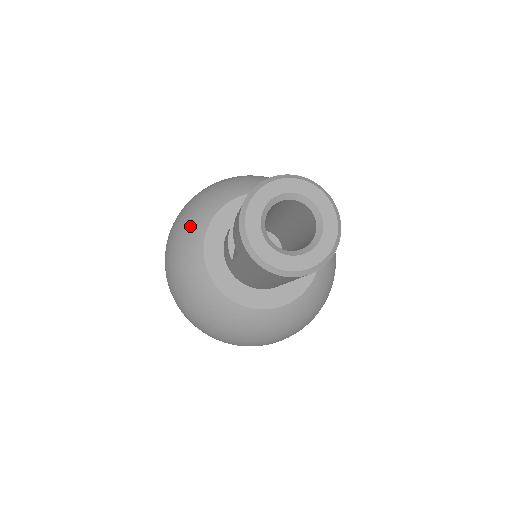
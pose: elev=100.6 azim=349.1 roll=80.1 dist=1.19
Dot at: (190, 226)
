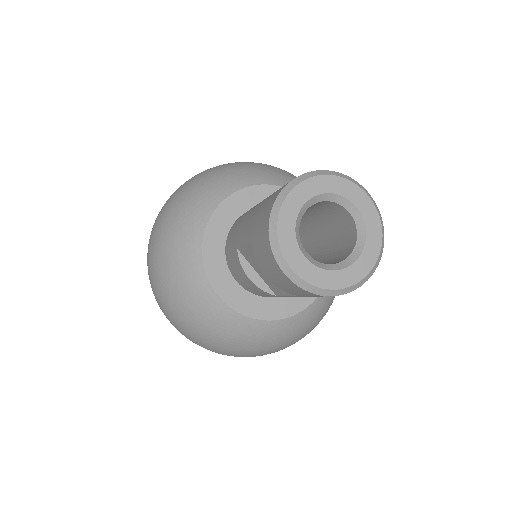
Dot at: (192, 300)
